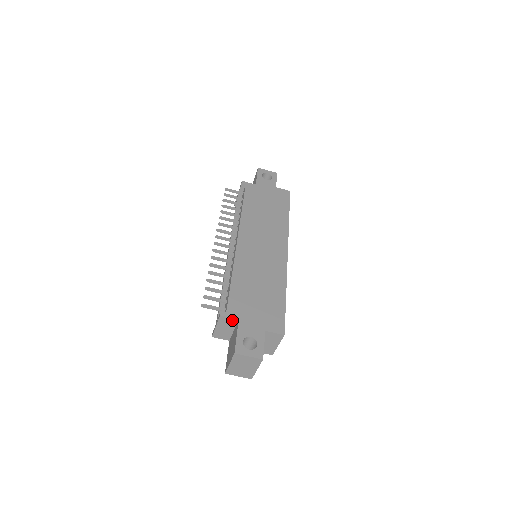
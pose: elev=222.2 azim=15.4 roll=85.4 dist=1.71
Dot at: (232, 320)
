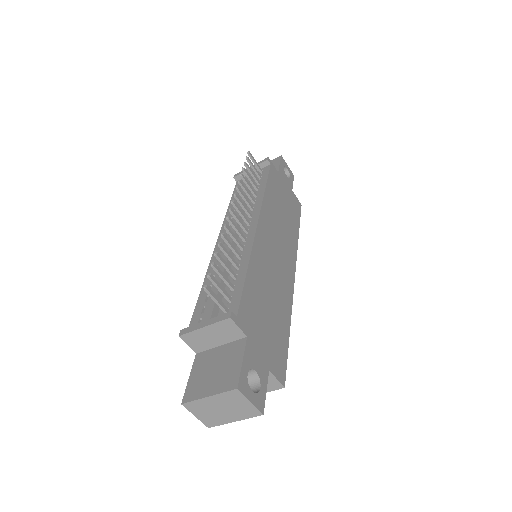
Dot at: (237, 332)
